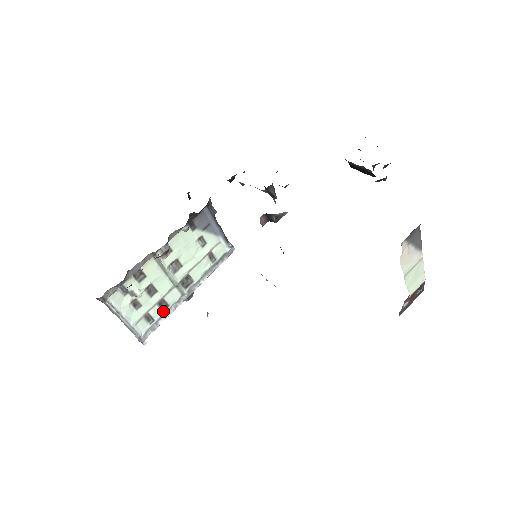
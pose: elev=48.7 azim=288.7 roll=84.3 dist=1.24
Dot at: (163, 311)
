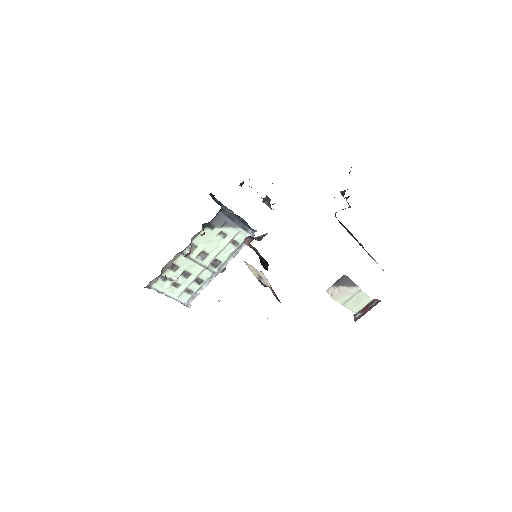
Dot at: (200, 285)
